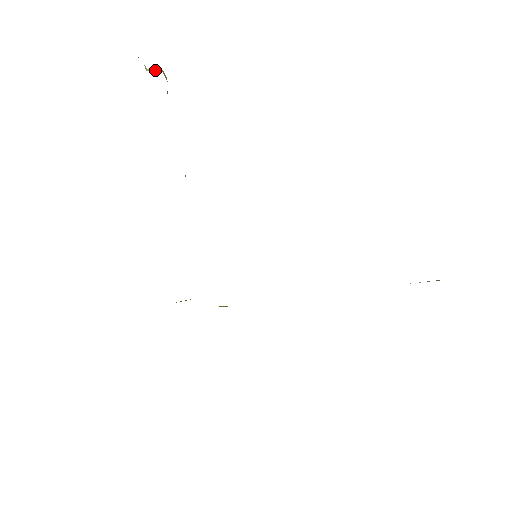
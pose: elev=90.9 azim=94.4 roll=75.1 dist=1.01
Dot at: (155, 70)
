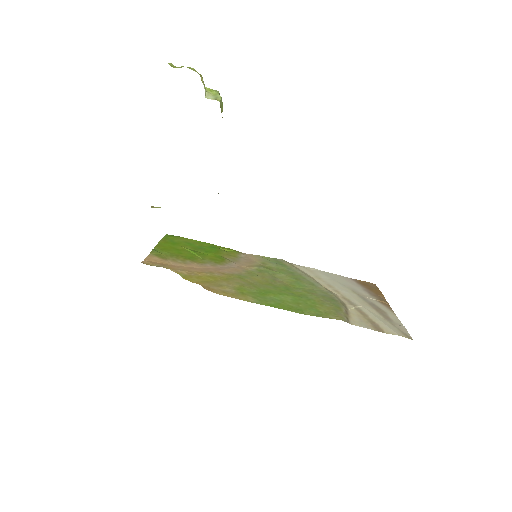
Dot at: occluded
